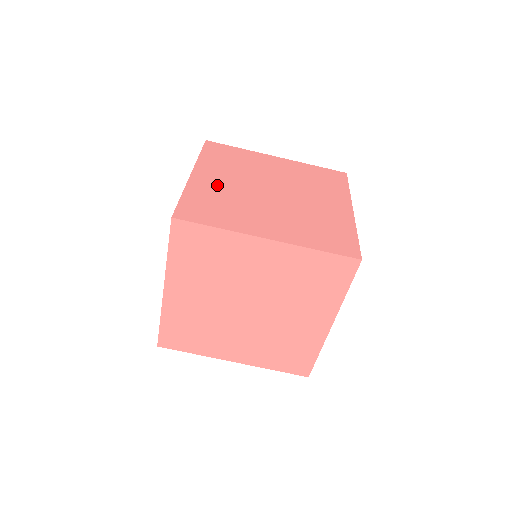
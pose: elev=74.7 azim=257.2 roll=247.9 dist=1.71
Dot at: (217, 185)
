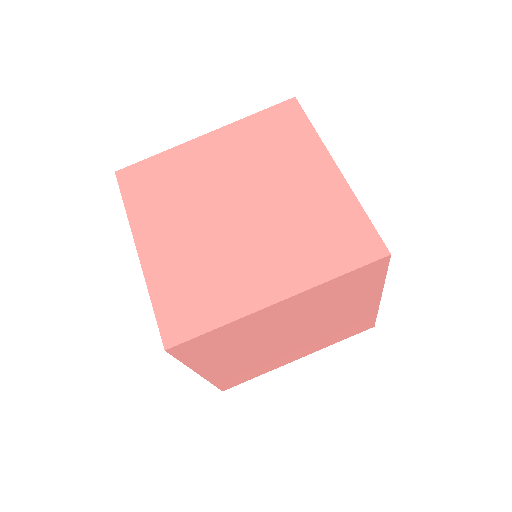
Dot at: occluded
